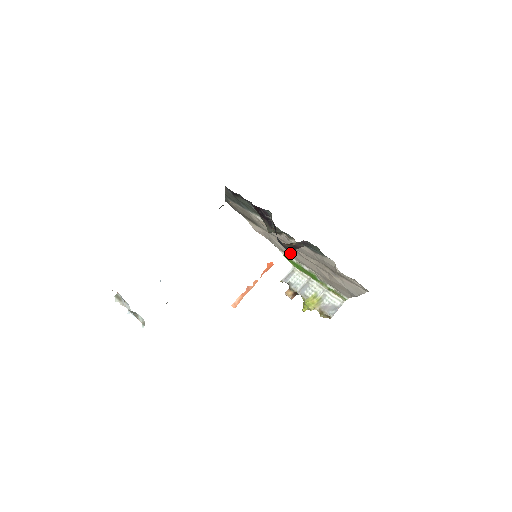
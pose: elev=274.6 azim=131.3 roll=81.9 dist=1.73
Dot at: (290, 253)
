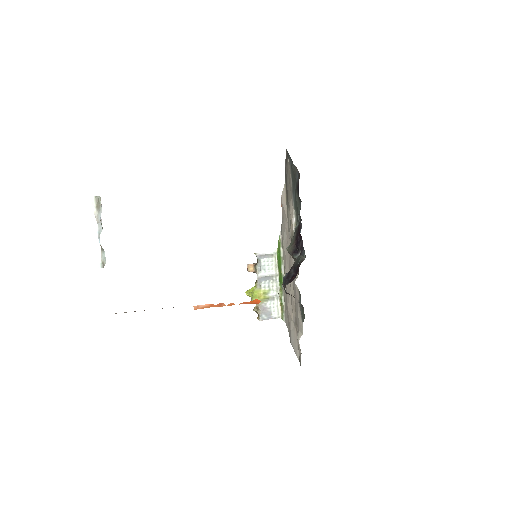
Dot at: (285, 252)
